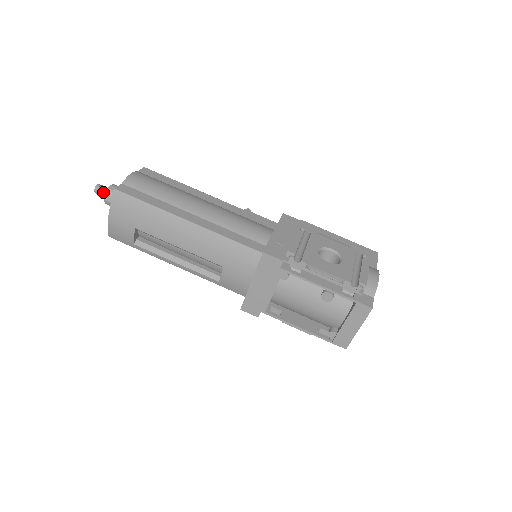
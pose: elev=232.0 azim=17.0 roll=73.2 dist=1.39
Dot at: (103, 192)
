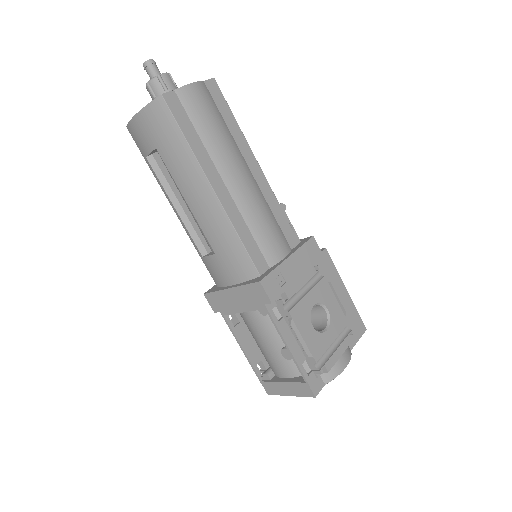
Dot at: (151, 73)
